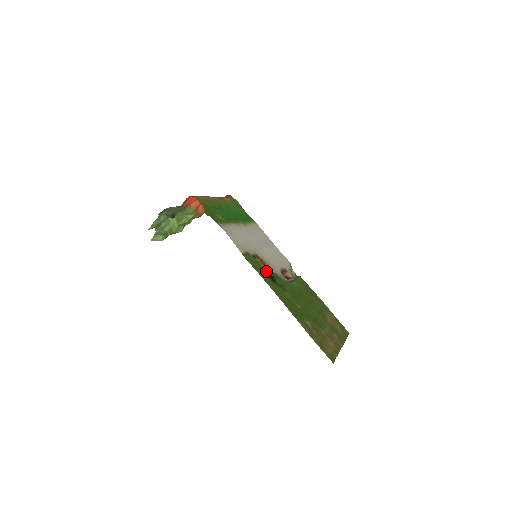
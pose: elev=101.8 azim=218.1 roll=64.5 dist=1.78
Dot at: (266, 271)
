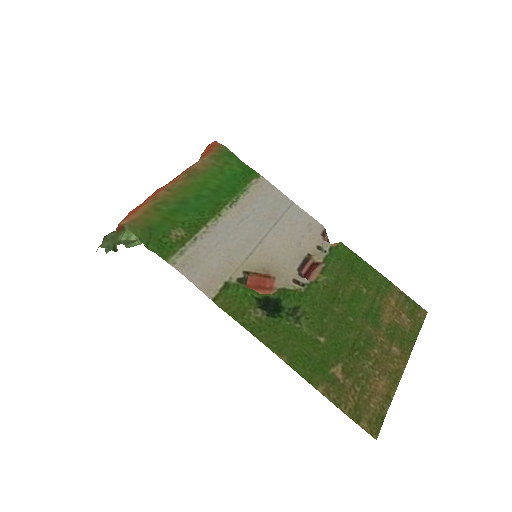
Dot at: (263, 299)
